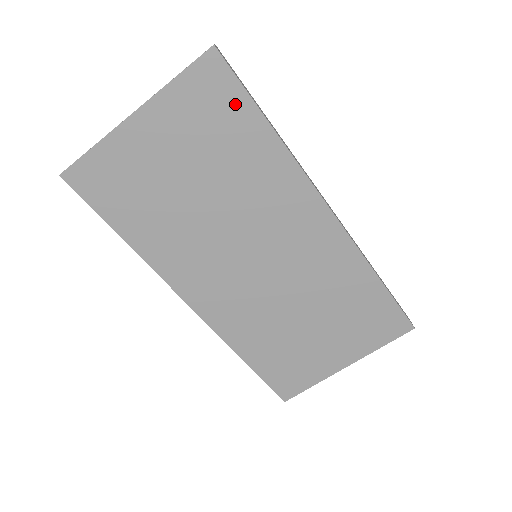
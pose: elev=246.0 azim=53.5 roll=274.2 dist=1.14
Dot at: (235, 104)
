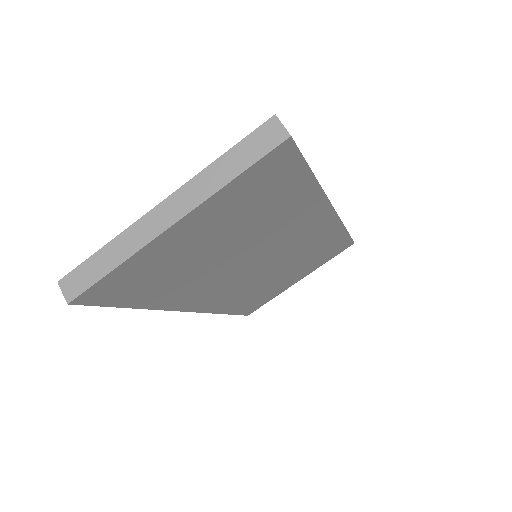
Dot at: (290, 176)
